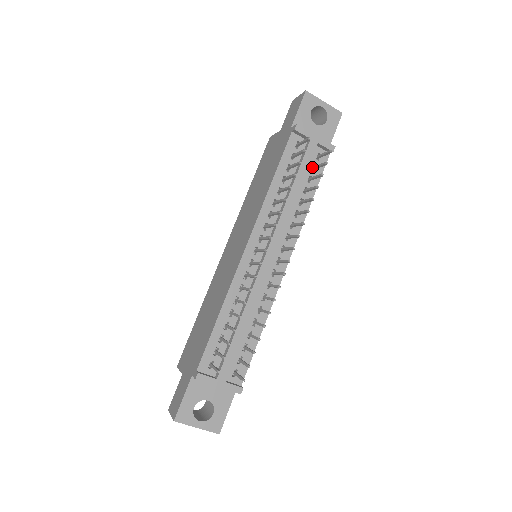
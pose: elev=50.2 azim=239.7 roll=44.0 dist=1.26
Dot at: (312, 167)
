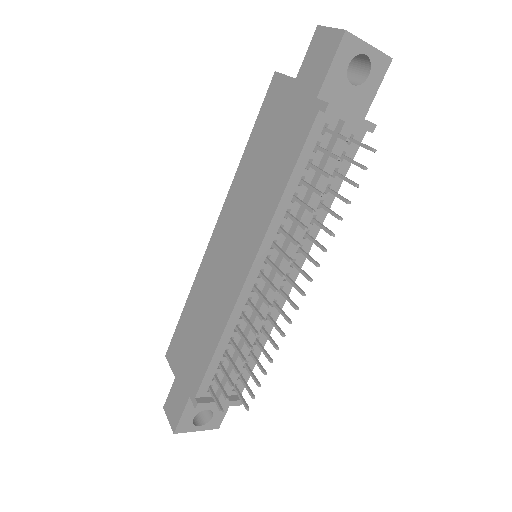
Dot at: (340, 155)
